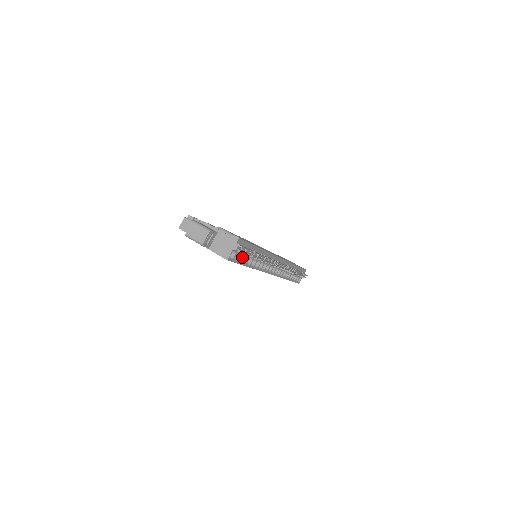
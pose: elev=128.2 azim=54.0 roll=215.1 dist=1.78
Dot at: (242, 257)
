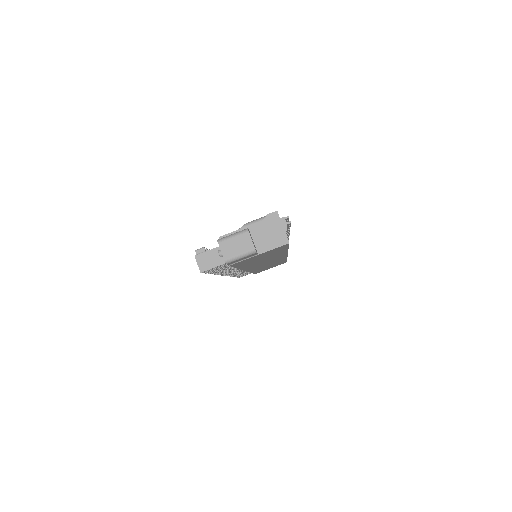
Dot at: occluded
